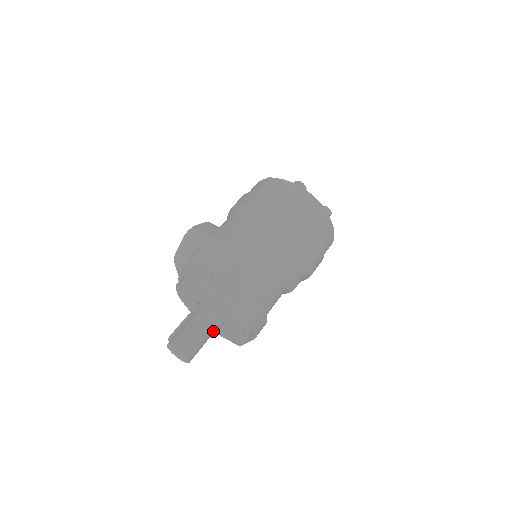
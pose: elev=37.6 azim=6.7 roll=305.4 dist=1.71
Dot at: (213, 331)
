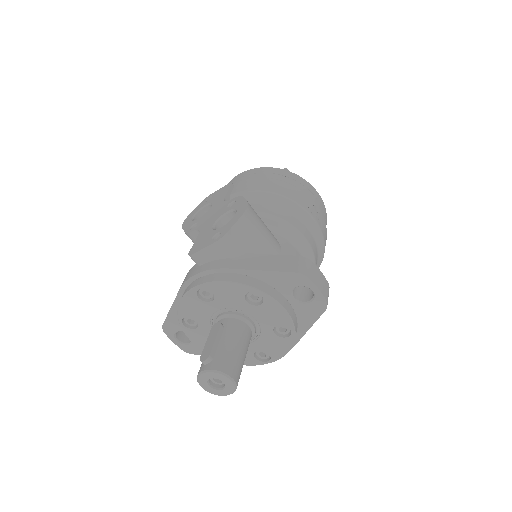
Dot at: occluded
